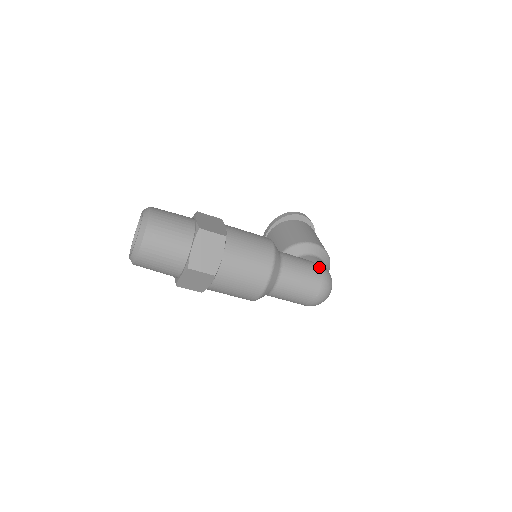
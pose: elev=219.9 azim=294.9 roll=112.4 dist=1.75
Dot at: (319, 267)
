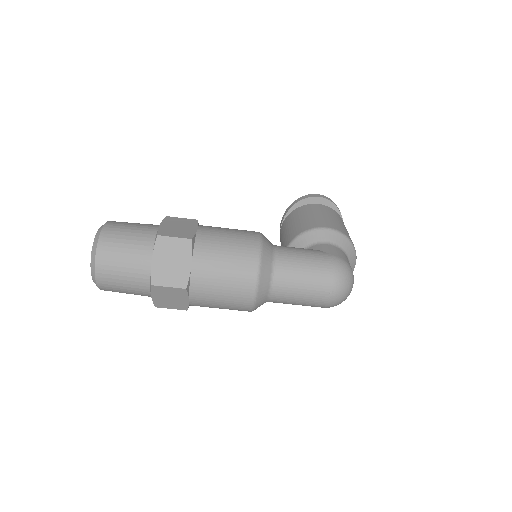
Dot at: (329, 256)
